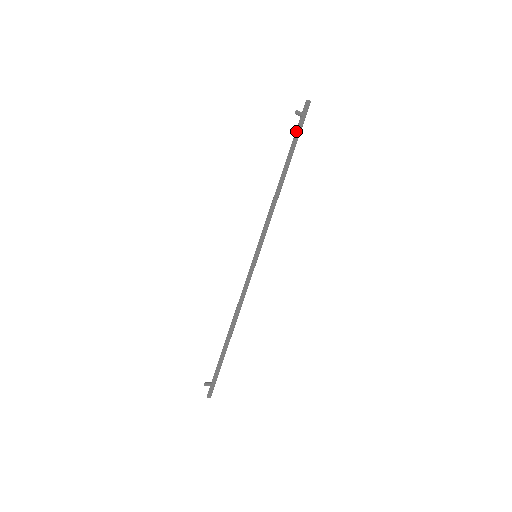
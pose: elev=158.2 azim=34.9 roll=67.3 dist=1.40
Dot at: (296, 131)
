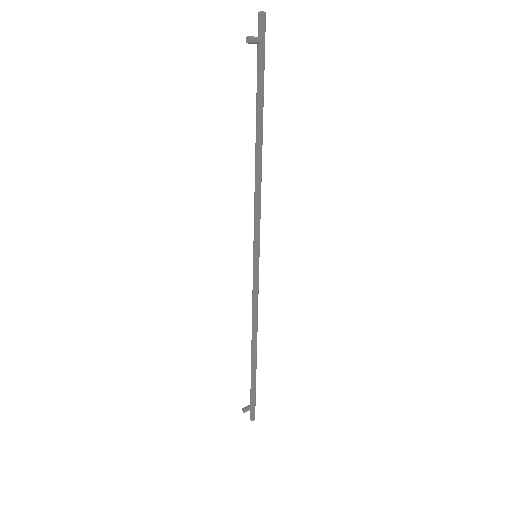
Dot at: (257, 69)
